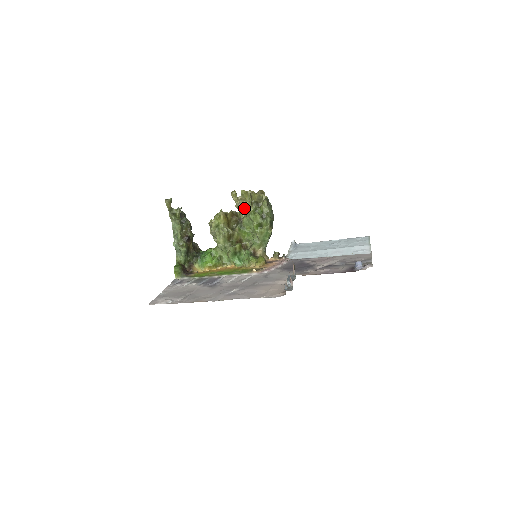
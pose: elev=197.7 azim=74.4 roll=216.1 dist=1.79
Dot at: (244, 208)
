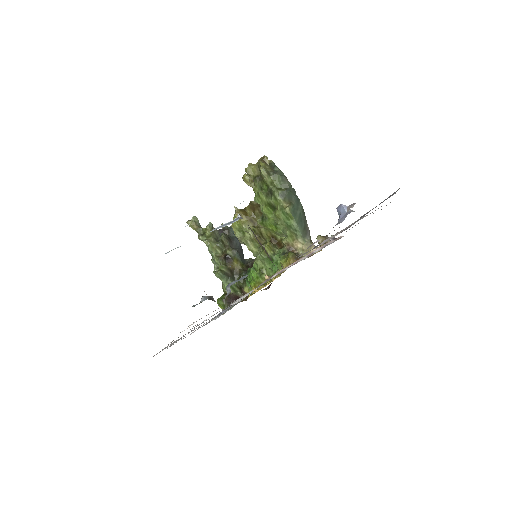
Dot at: occluded
